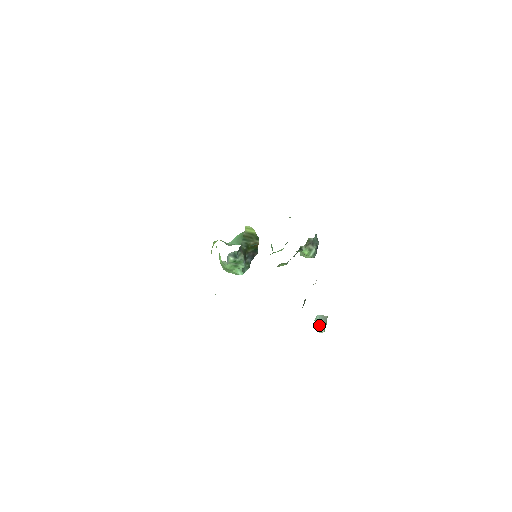
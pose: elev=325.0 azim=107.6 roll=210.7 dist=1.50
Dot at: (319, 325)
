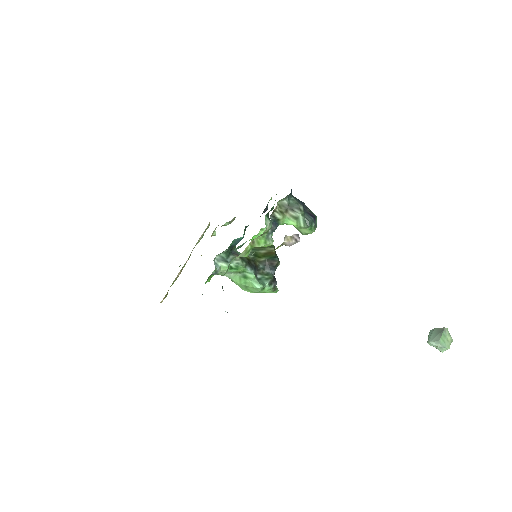
Dot at: (430, 339)
